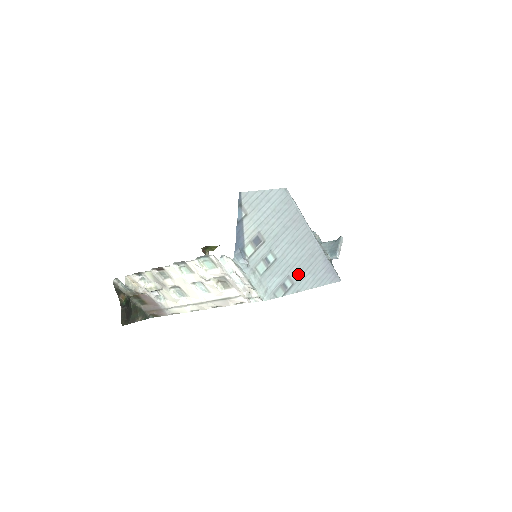
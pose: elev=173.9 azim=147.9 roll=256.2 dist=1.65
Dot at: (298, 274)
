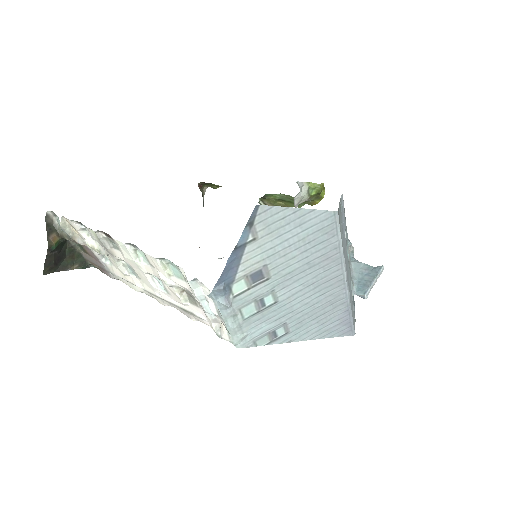
Dot at: (300, 322)
